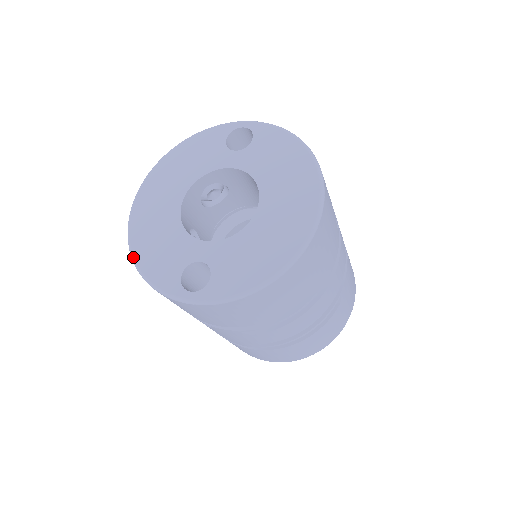
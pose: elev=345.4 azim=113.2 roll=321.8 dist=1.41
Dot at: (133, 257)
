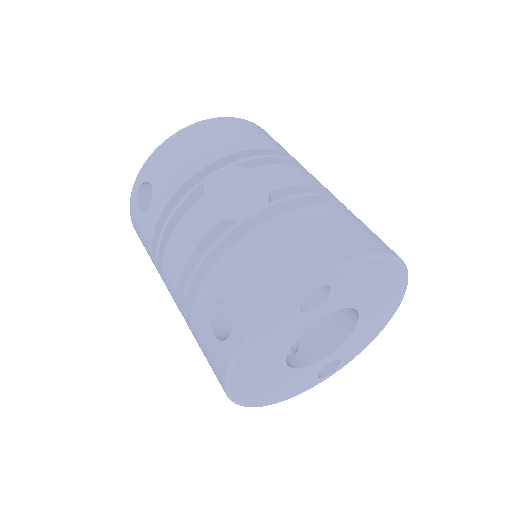
Dot at: occluded
